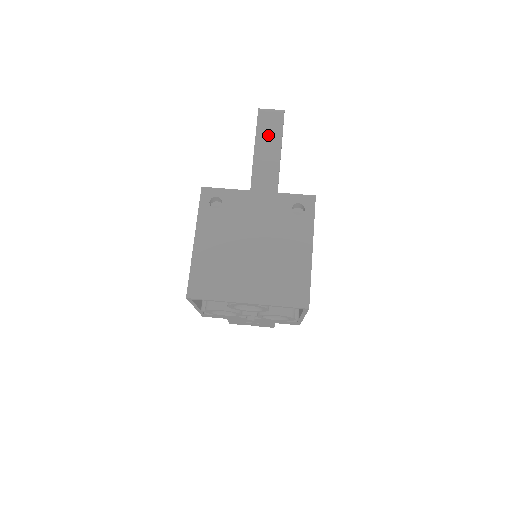
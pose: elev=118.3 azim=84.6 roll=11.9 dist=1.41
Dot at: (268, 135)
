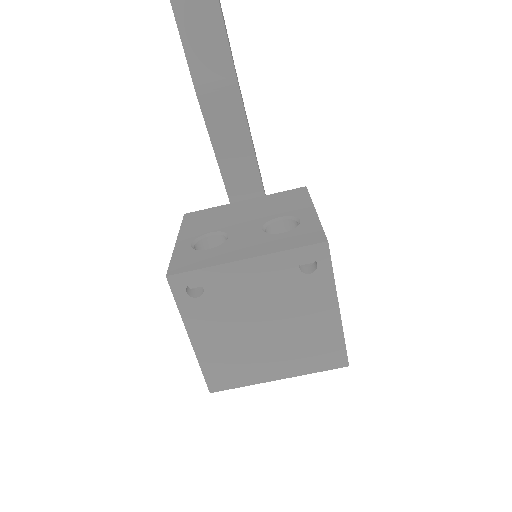
Dot at: (201, 33)
